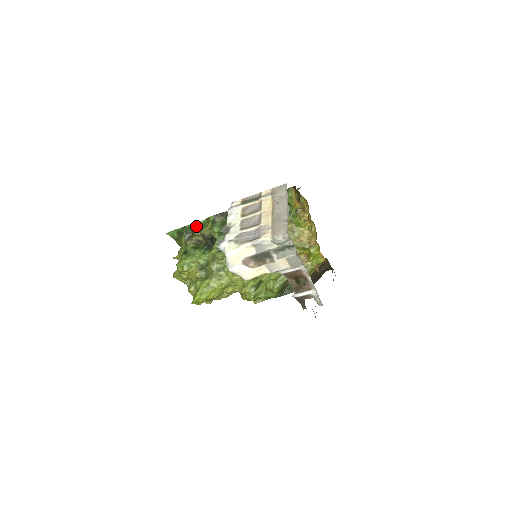
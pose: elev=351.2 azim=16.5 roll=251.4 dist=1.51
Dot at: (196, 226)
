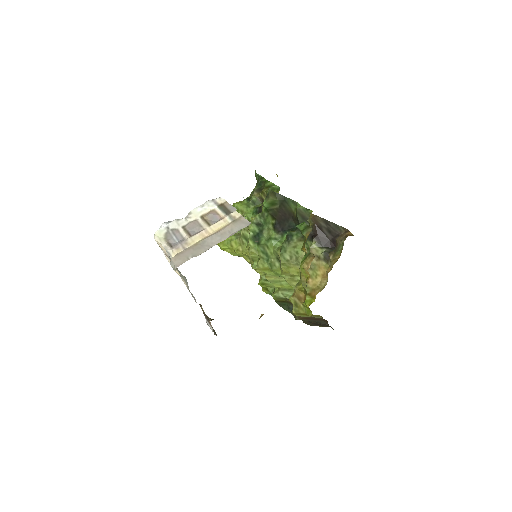
Dot at: (269, 185)
